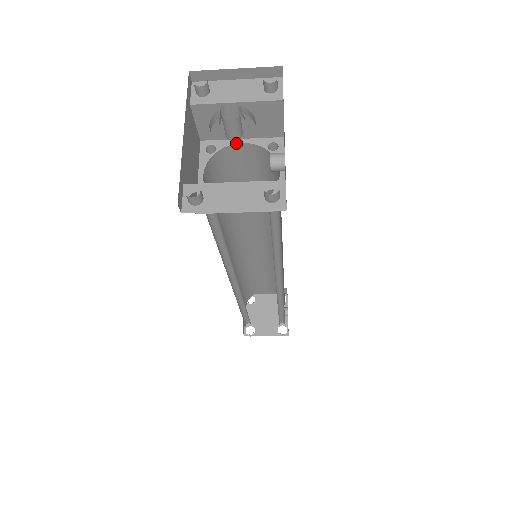
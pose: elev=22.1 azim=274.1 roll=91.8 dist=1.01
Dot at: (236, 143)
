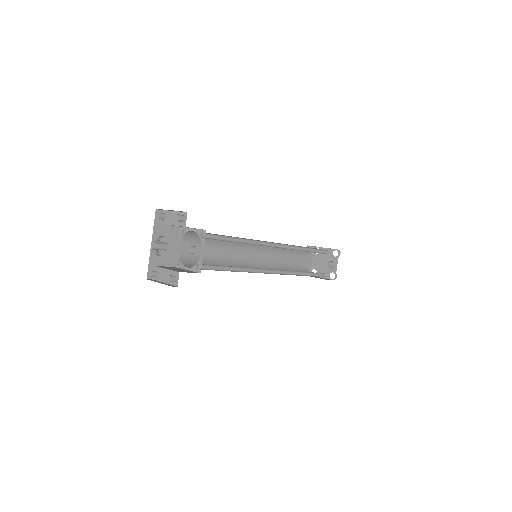
Dot at: (190, 230)
